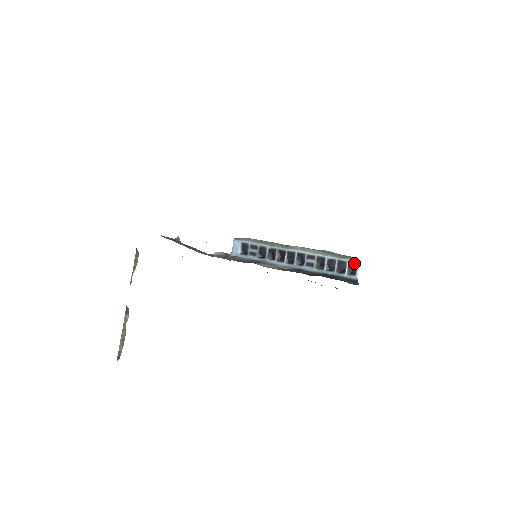
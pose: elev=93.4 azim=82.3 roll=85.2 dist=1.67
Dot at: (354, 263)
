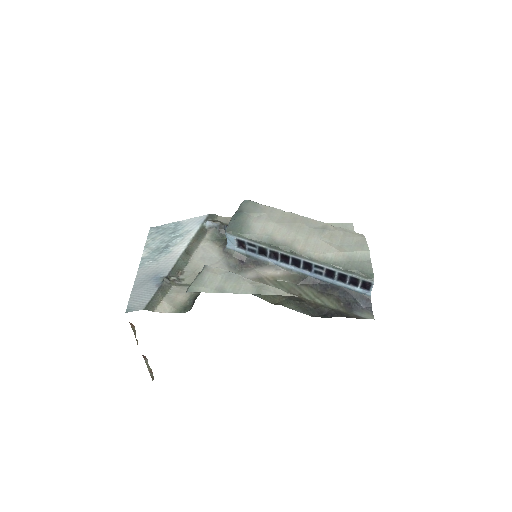
Dot at: (368, 282)
